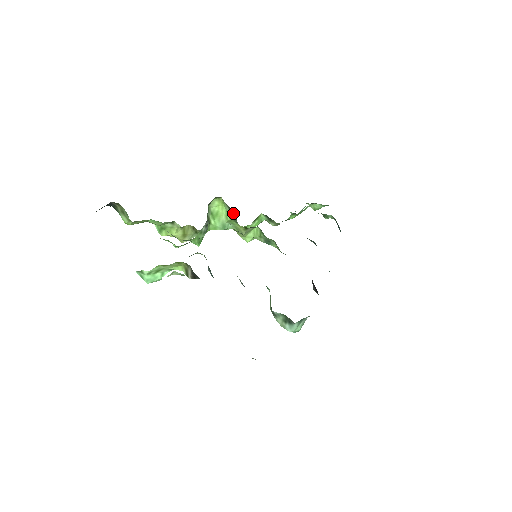
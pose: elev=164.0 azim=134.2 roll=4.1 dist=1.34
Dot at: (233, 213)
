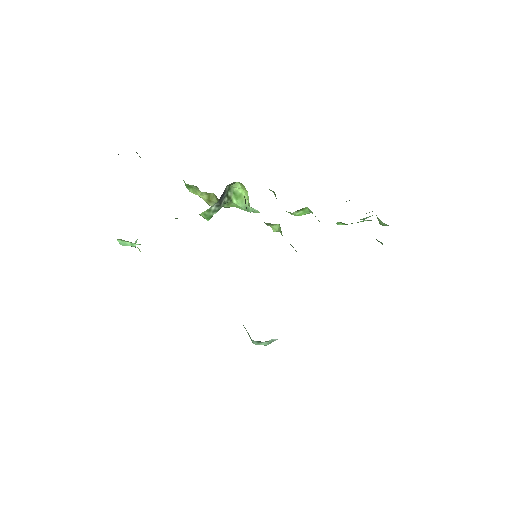
Dot at: occluded
